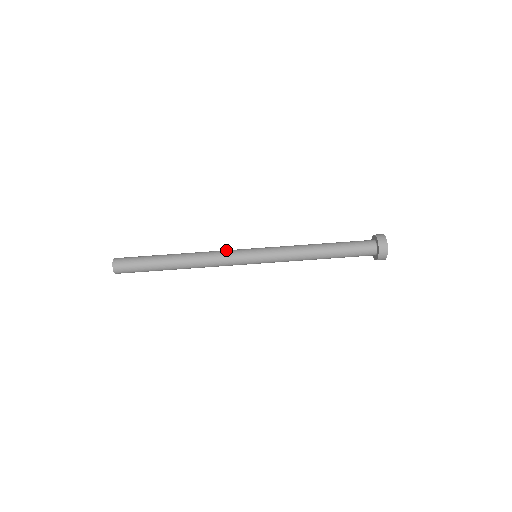
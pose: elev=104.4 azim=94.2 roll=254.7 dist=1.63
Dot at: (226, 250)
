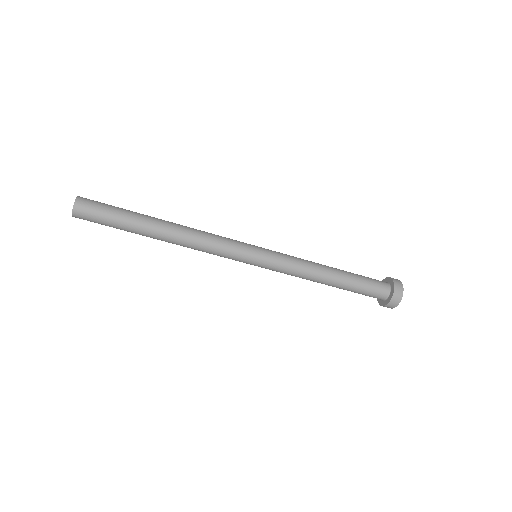
Dot at: (224, 237)
